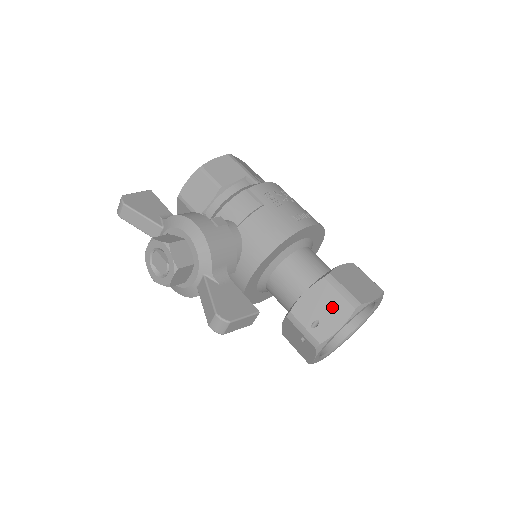
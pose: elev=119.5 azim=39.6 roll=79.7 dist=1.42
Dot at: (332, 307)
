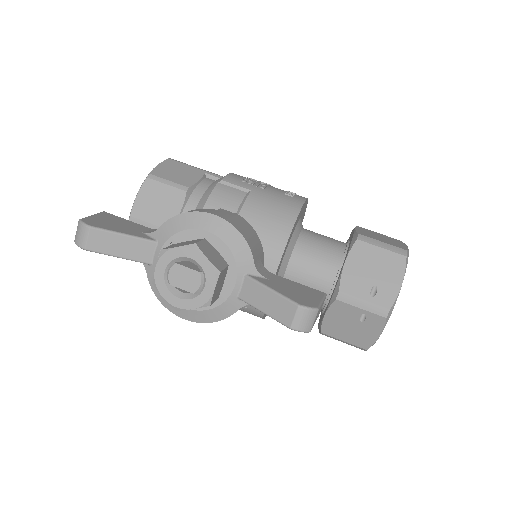
Dot at: (382, 265)
